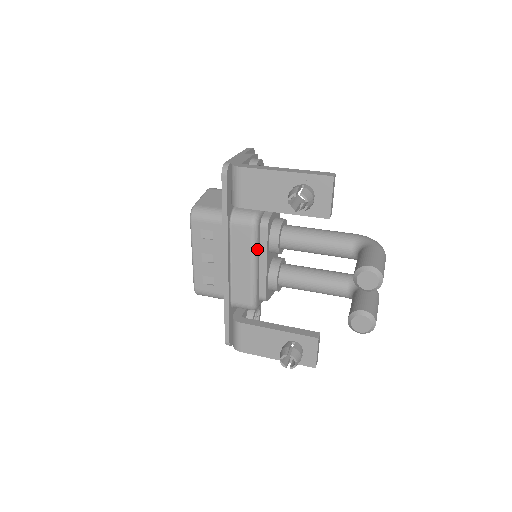
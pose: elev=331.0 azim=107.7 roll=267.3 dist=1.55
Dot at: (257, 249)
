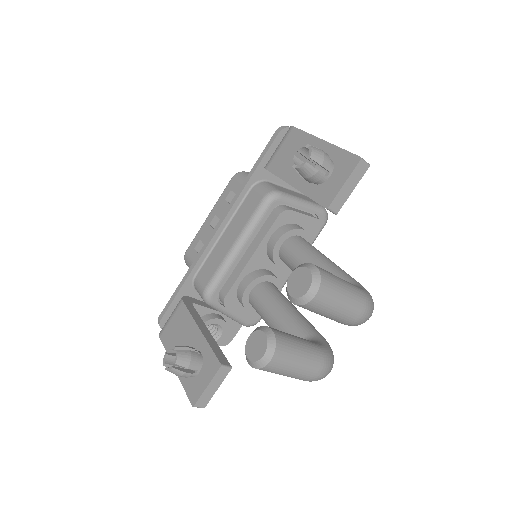
Dot at: (253, 229)
